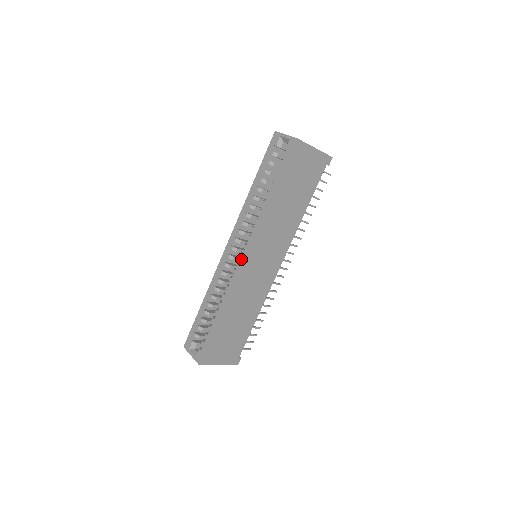
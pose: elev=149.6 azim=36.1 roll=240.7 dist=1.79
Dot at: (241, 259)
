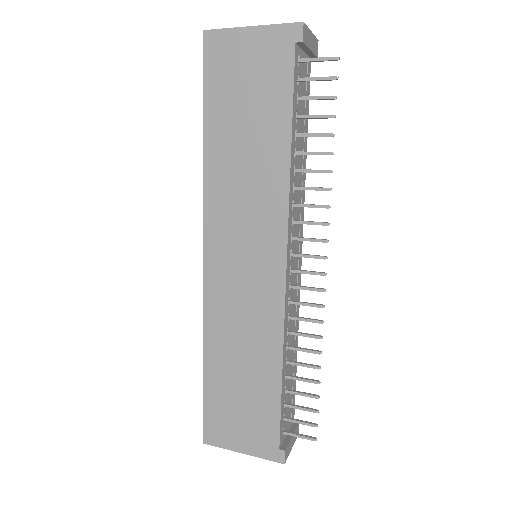
Dot at: occluded
